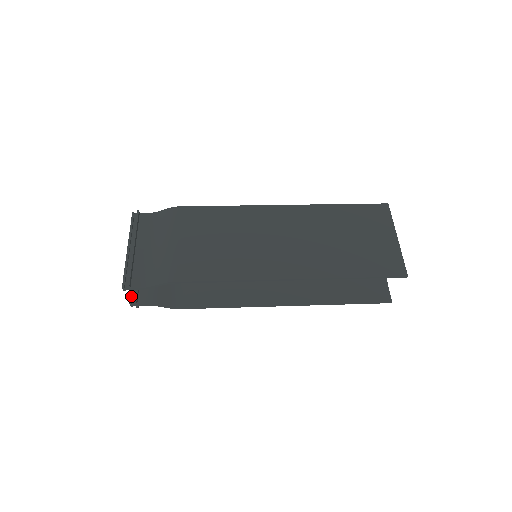
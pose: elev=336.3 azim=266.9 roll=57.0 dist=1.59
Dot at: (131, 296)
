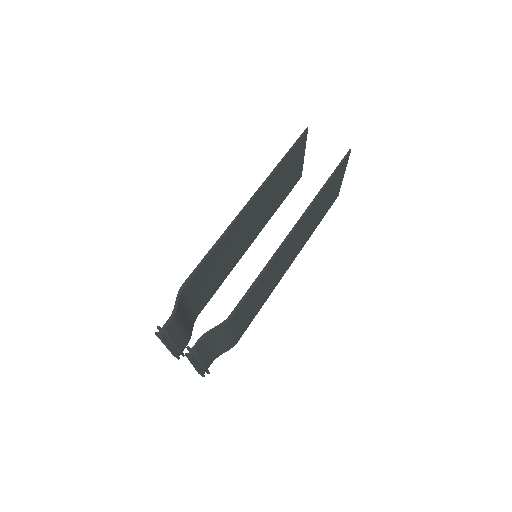
Dot at: (178, 358)
